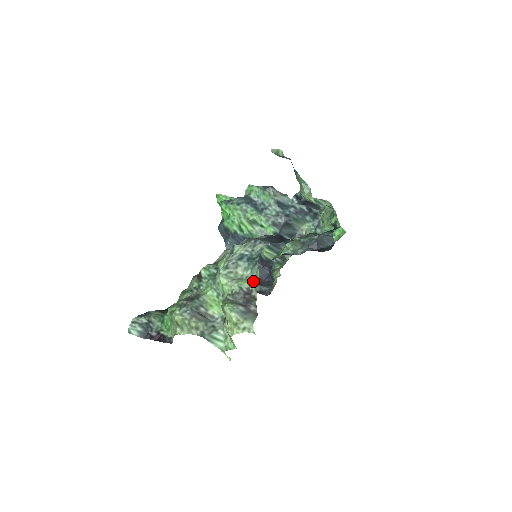
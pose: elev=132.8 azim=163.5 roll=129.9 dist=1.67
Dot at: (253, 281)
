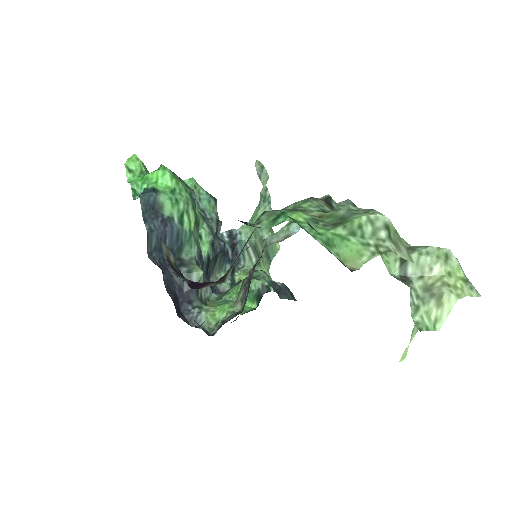
Dot at: occluded
